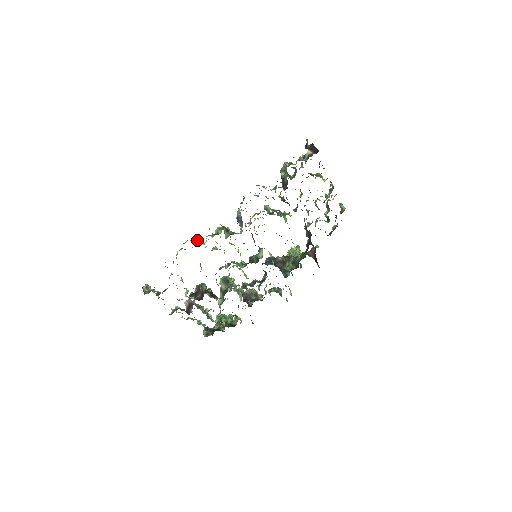
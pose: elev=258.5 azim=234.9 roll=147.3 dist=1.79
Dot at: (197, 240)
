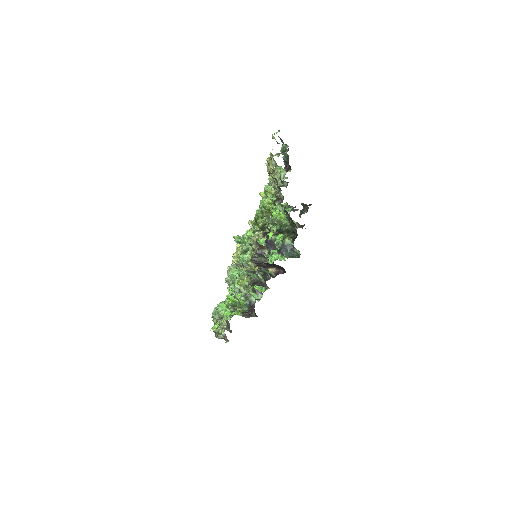
Dot at: (222, 313)
